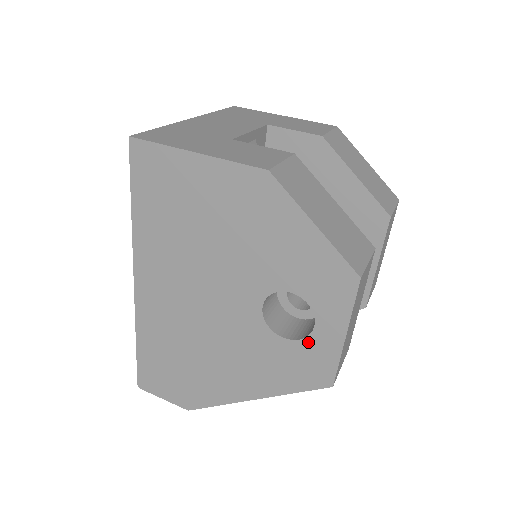
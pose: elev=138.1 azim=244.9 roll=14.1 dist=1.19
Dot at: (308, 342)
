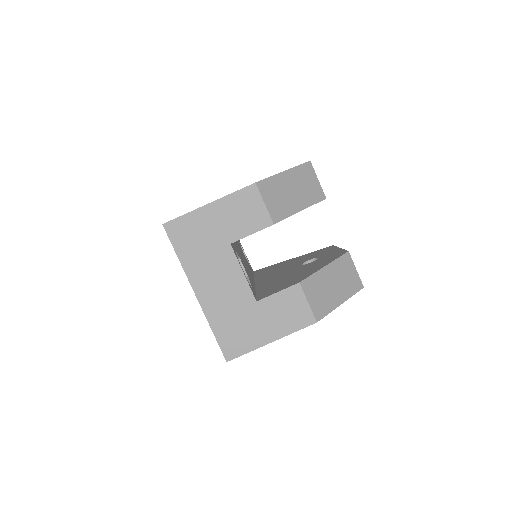
Dot at: occluded
